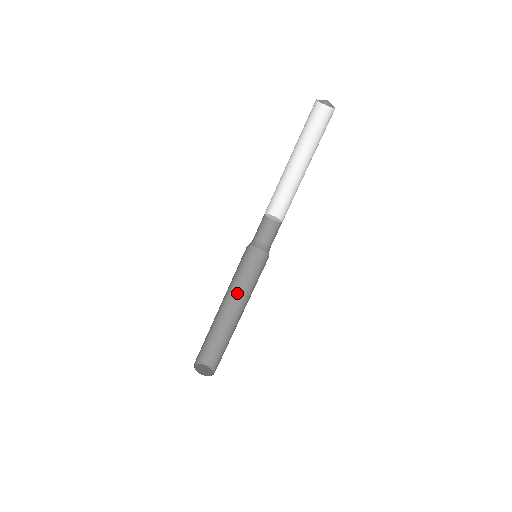
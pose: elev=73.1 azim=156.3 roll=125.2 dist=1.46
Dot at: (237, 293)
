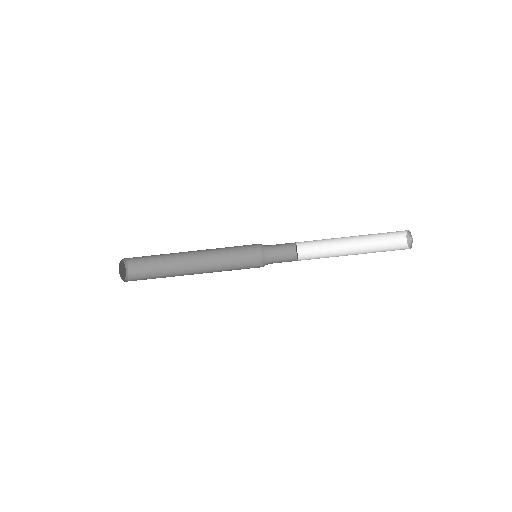
Dot at: (209, 252)
